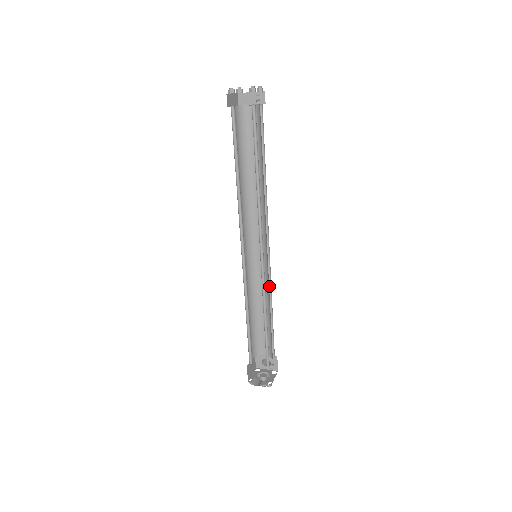
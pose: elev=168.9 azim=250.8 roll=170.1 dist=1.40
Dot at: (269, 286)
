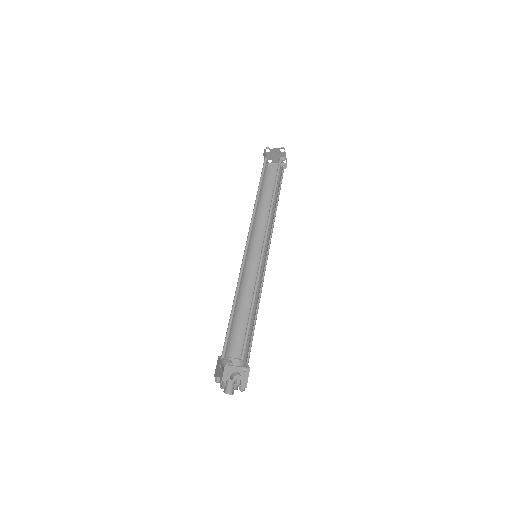
Dot at: (259, 290)
